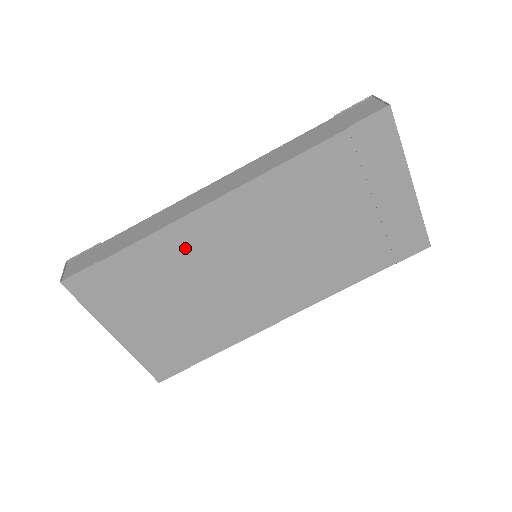
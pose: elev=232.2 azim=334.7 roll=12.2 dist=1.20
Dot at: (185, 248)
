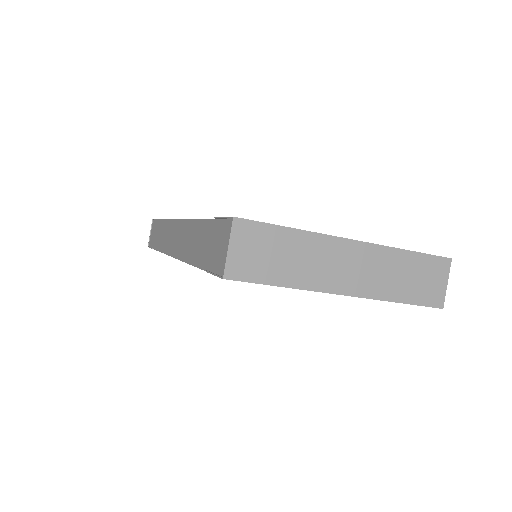
Dot at: occluded
